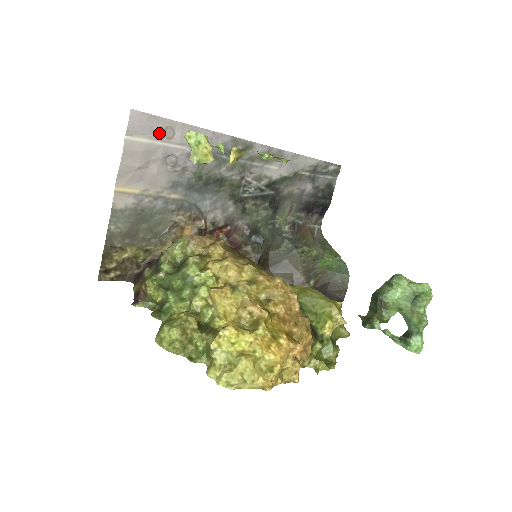
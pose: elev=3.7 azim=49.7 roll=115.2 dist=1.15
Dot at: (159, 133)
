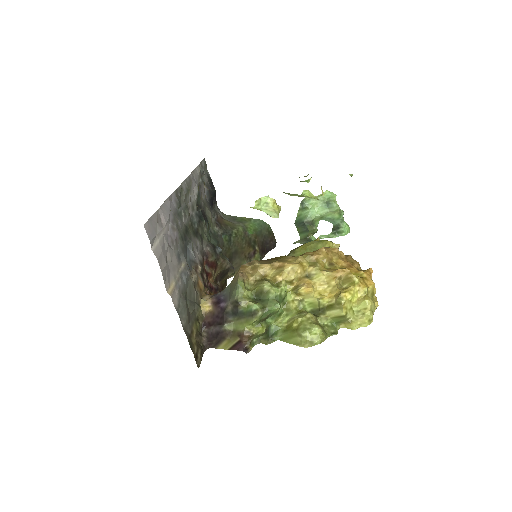
Dot at: (158, 228)
